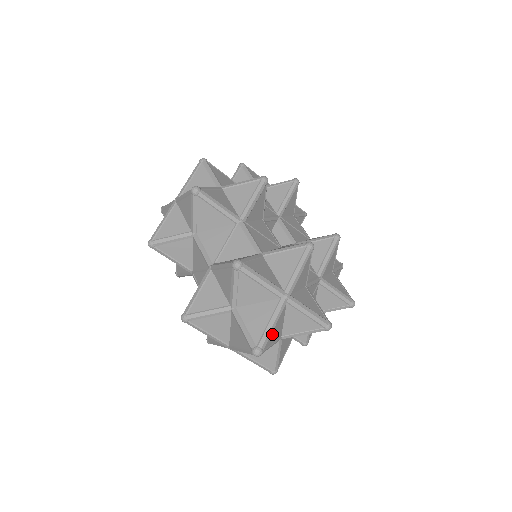
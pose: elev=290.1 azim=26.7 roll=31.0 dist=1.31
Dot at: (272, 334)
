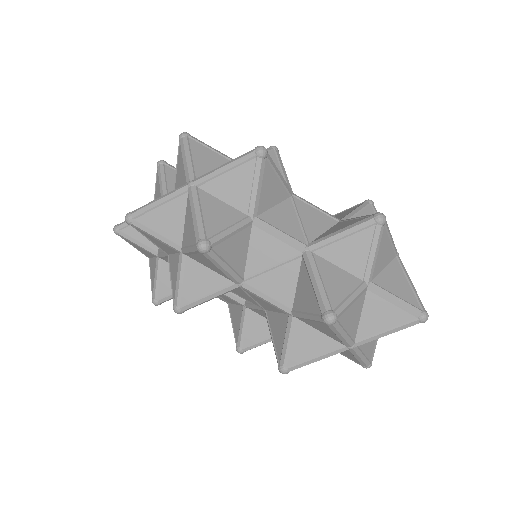
Dot at: occluded
